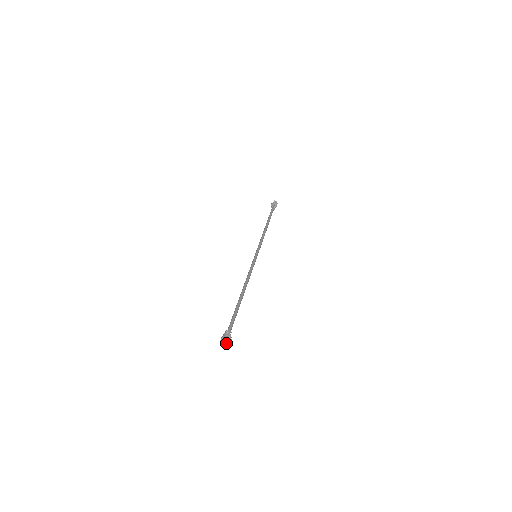
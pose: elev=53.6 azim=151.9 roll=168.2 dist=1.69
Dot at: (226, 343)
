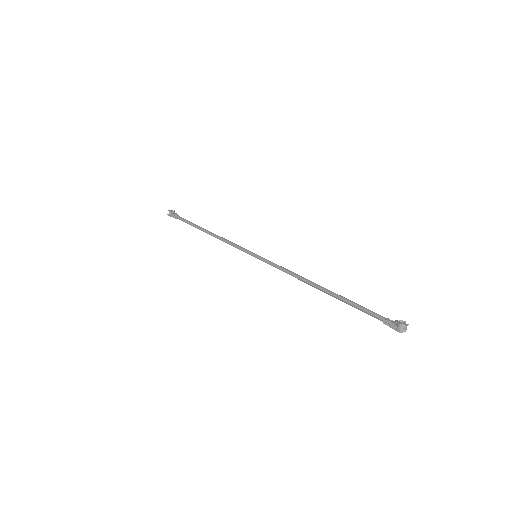
Dot at: (406, 329)
